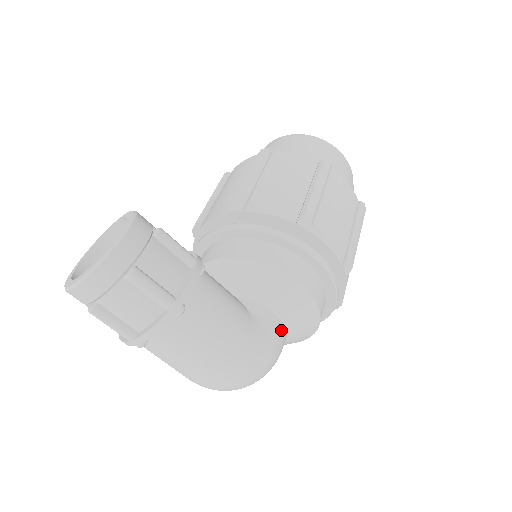
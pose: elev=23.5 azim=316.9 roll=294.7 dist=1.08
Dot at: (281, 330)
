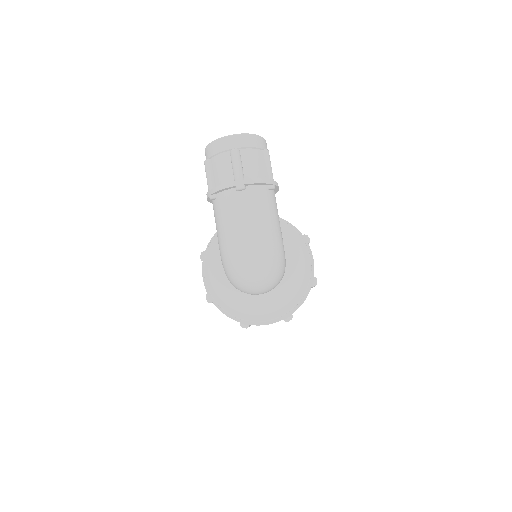
Dot at: (285, 268)
